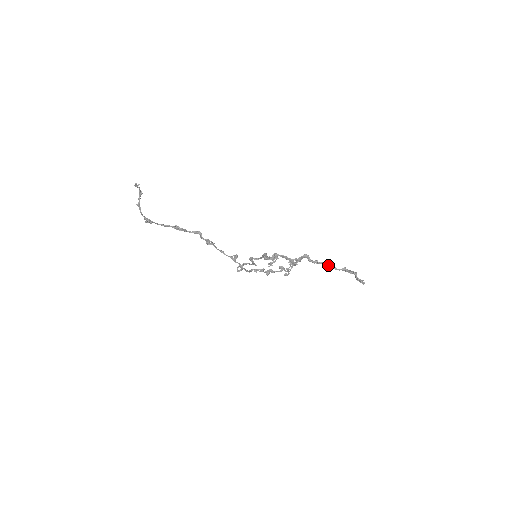
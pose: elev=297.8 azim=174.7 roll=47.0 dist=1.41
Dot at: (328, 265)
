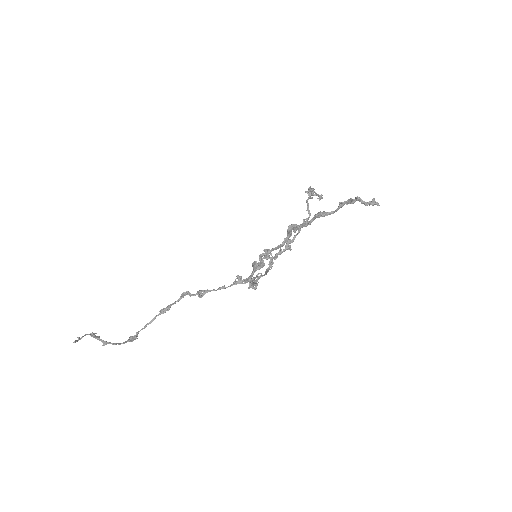
Dot at: occluded
